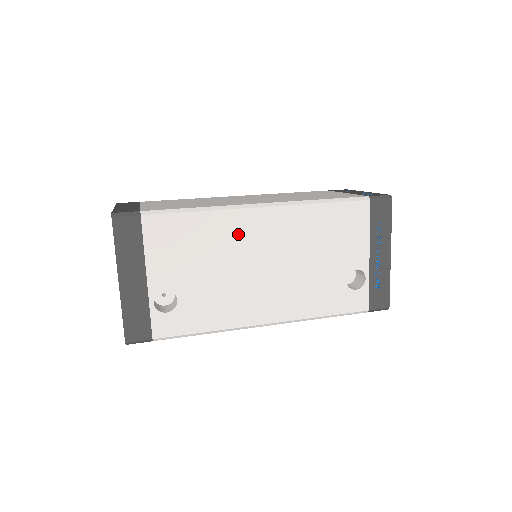
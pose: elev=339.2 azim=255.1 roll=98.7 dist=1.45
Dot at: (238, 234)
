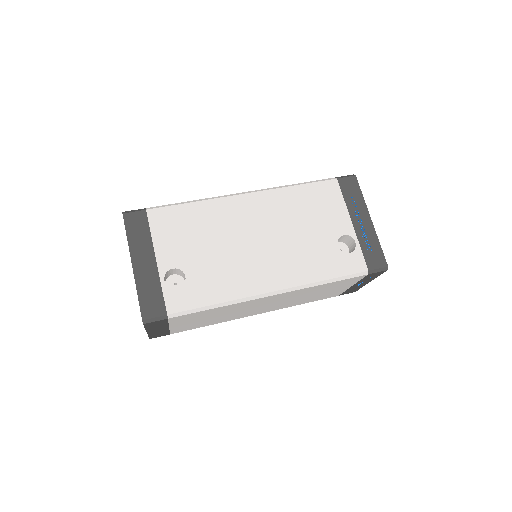
Dot at: (230, 216)
